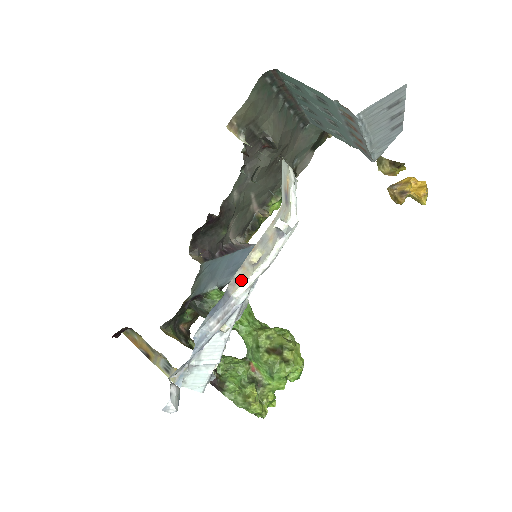
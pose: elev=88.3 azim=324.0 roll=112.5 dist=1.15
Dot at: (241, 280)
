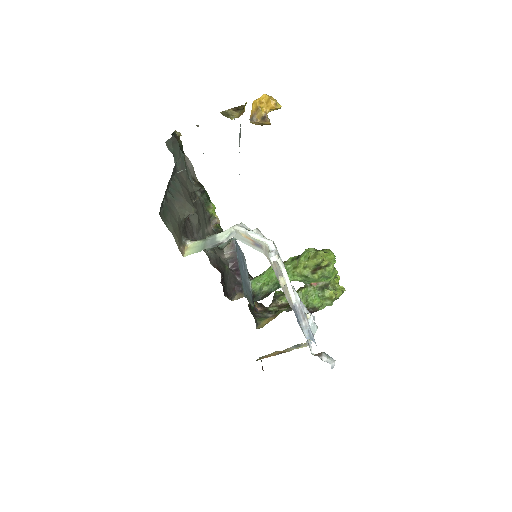
Dot at: (288, 295)
